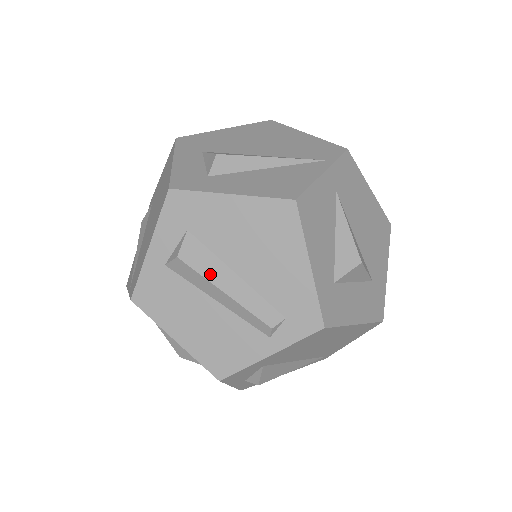
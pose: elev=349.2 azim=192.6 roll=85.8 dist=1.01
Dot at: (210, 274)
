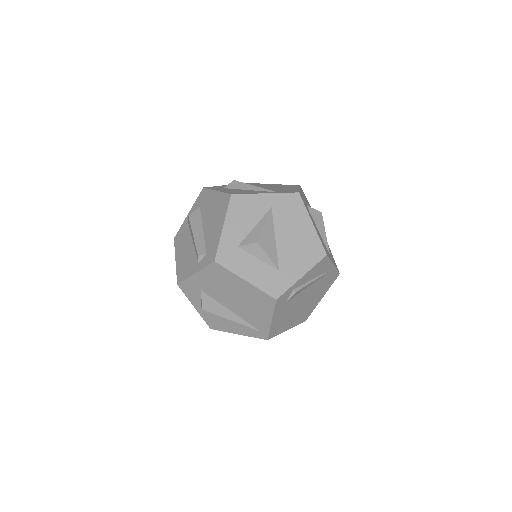
Dot at: (194, 226)
